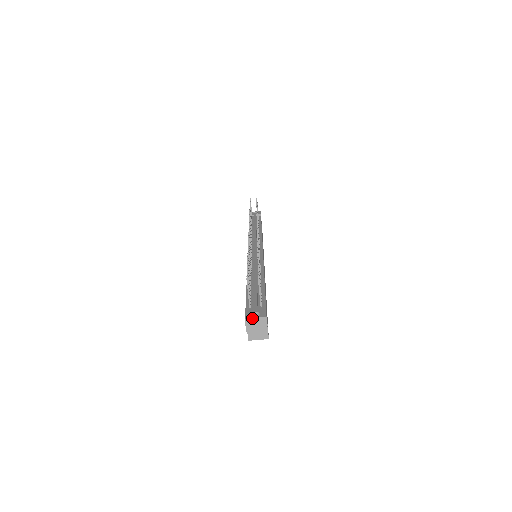
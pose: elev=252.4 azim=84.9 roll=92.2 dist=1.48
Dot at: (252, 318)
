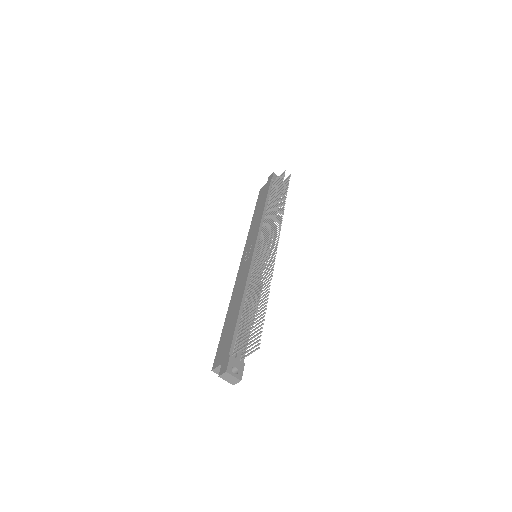
Dot at: (231, 375)
